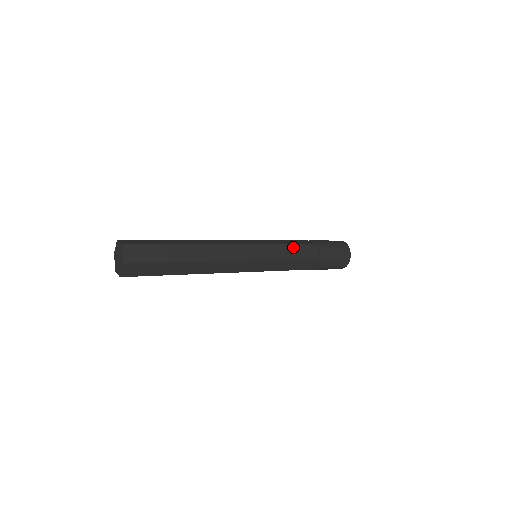
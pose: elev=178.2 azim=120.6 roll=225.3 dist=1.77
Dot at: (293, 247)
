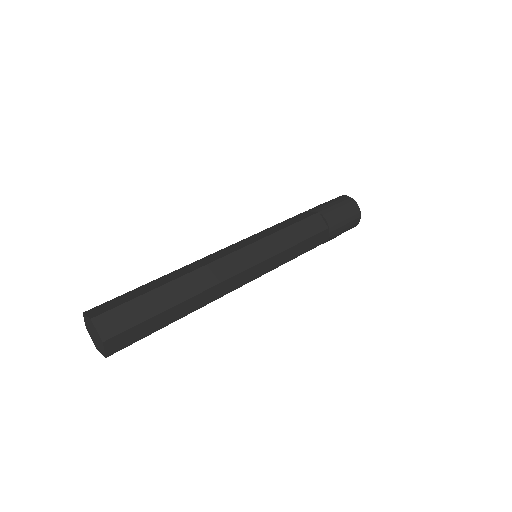
Dot at: (294, 228)
